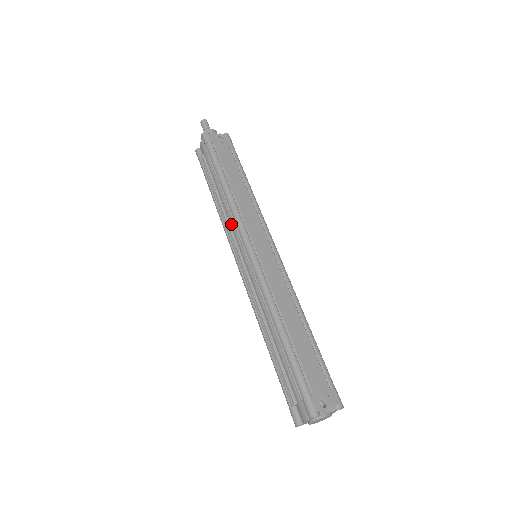
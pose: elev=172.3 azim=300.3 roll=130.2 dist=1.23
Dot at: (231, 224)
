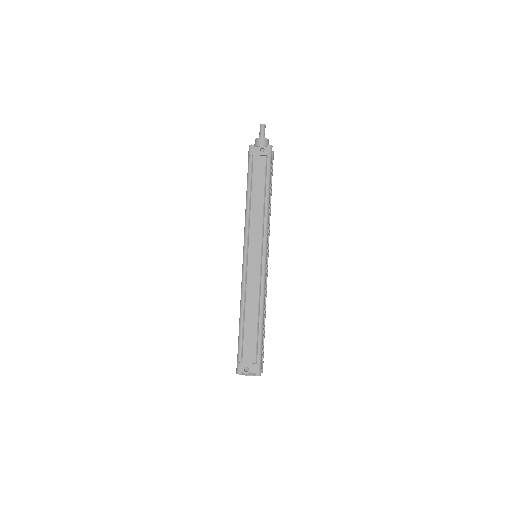
Dot at: occluded
